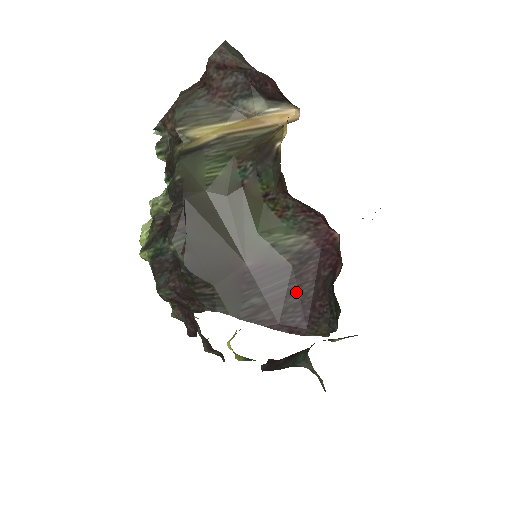
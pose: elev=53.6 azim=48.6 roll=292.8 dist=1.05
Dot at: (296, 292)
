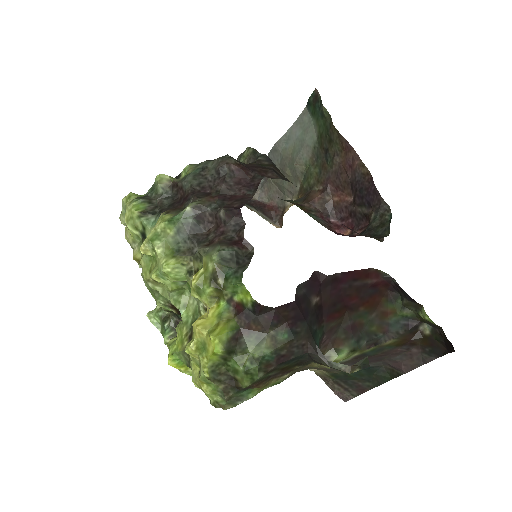
Dot at: occluded
